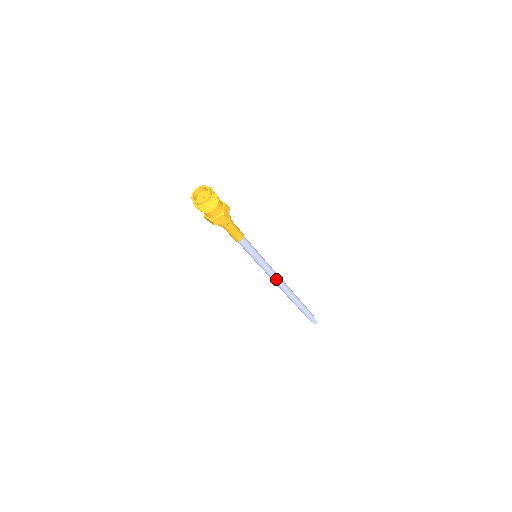
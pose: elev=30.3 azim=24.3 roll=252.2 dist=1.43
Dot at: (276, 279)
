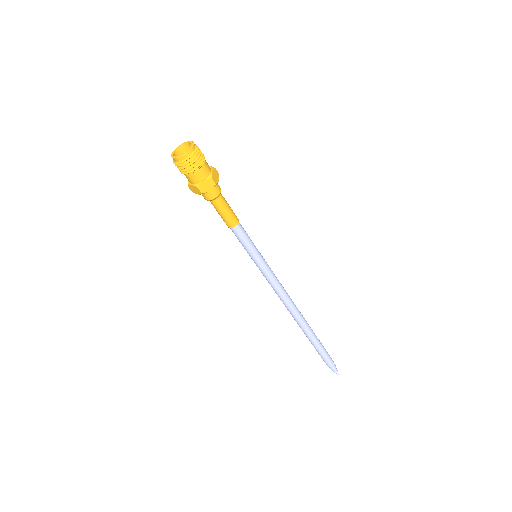
Dot at: (279, 295)
